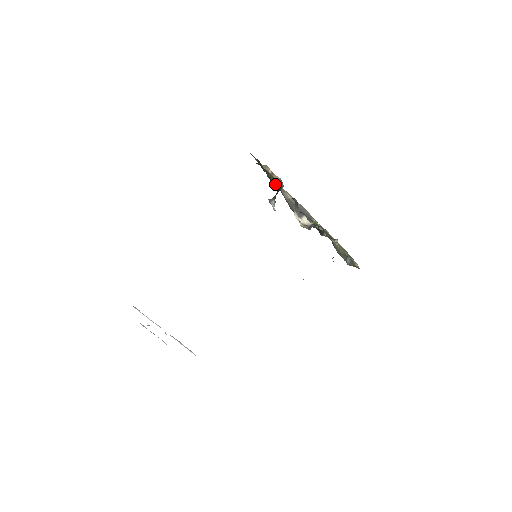
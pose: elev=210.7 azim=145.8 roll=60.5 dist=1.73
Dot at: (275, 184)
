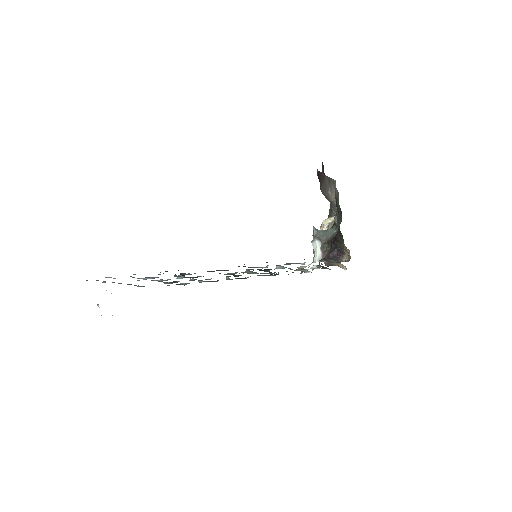
Dot at: (338, 245)
